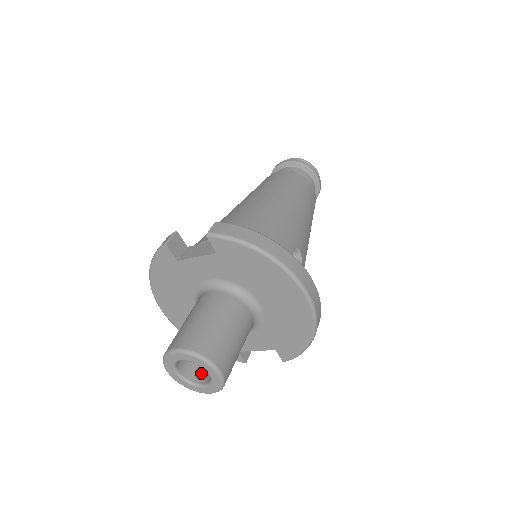
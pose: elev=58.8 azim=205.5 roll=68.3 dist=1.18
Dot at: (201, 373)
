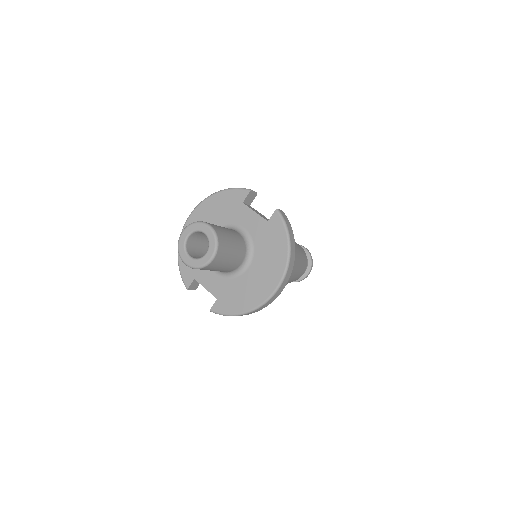
Dot at: (193, 253)
